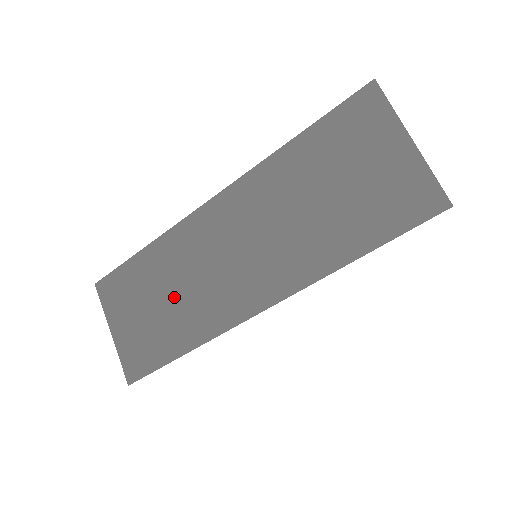
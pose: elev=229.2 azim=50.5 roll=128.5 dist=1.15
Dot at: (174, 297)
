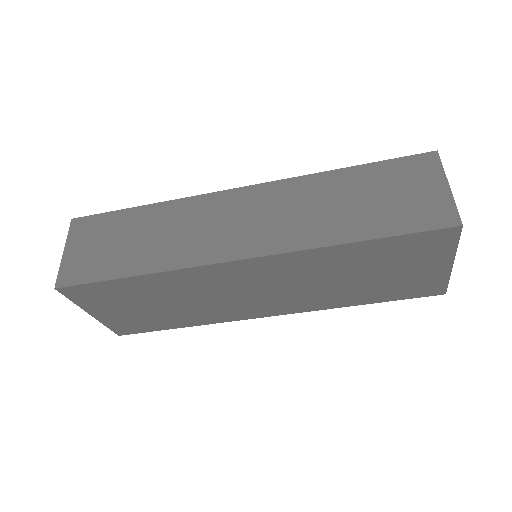
Dot at: (179, 305)
